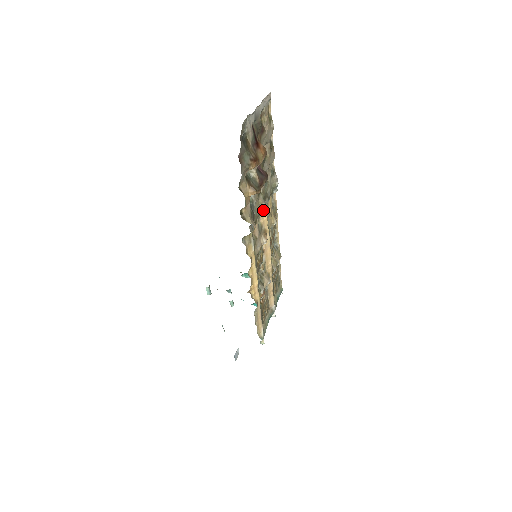
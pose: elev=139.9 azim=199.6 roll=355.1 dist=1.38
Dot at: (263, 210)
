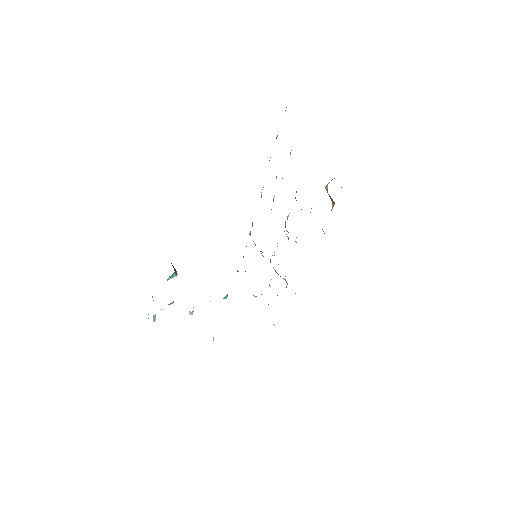
Dot at: (289, 213)
